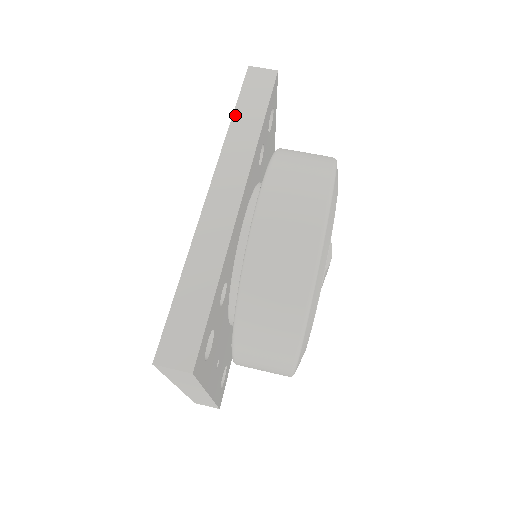
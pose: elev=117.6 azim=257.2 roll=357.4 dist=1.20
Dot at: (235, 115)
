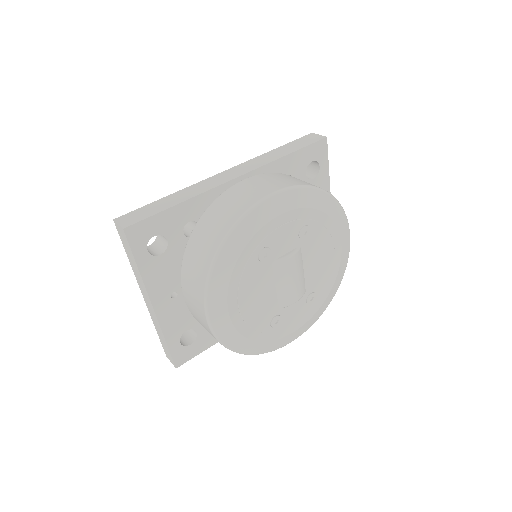
Dot at: (277, 148)
